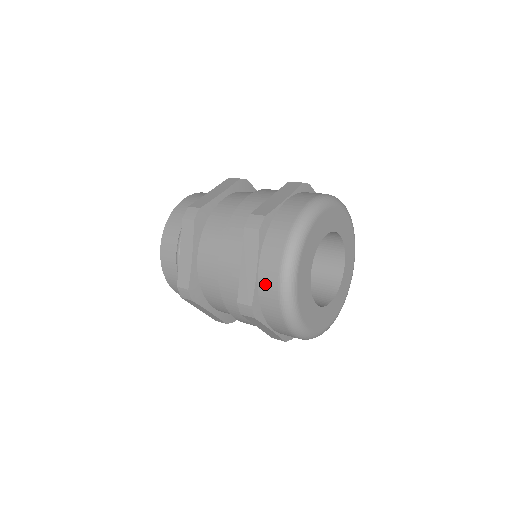
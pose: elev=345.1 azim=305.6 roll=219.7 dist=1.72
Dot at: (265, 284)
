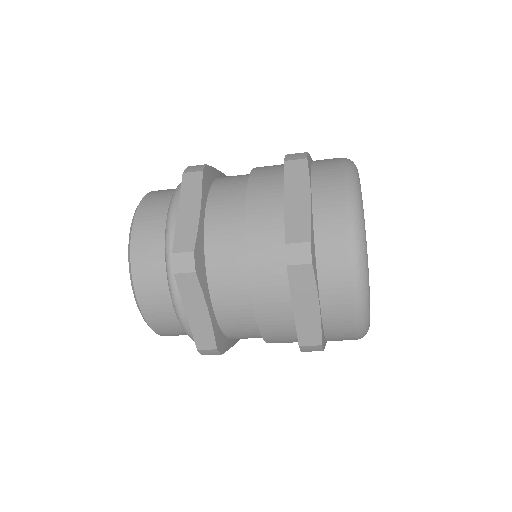
Dot at: occluded
